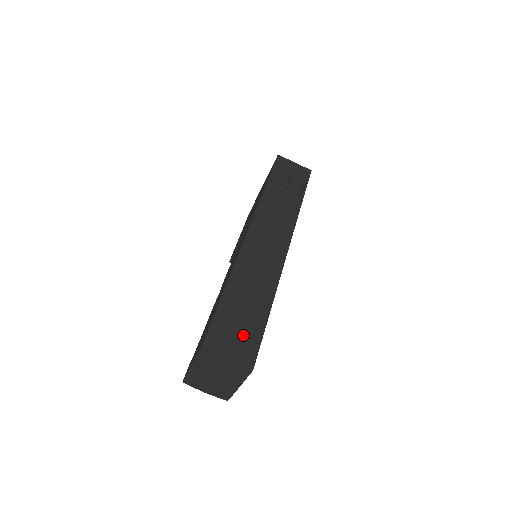
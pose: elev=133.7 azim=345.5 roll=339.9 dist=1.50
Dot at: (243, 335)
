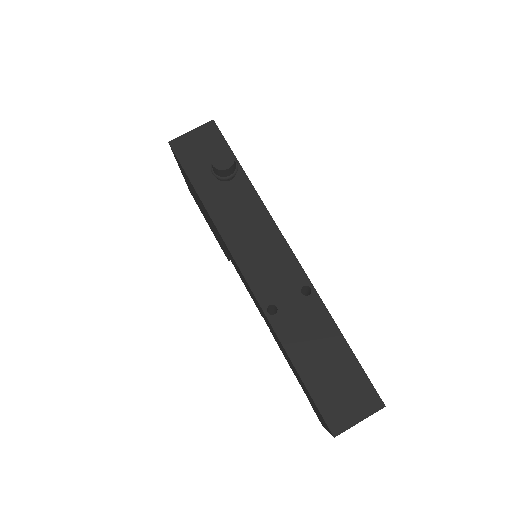
Dot at: (348, 385)
